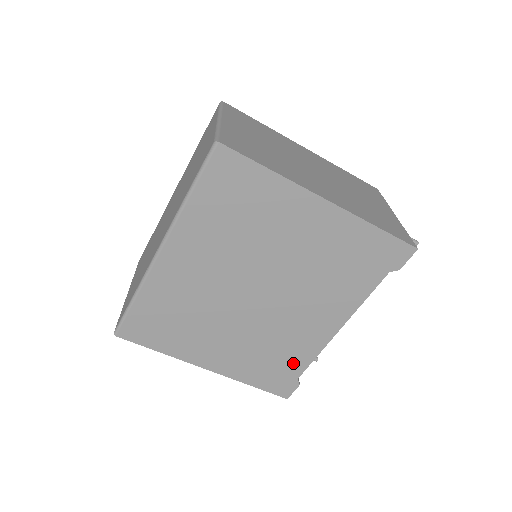
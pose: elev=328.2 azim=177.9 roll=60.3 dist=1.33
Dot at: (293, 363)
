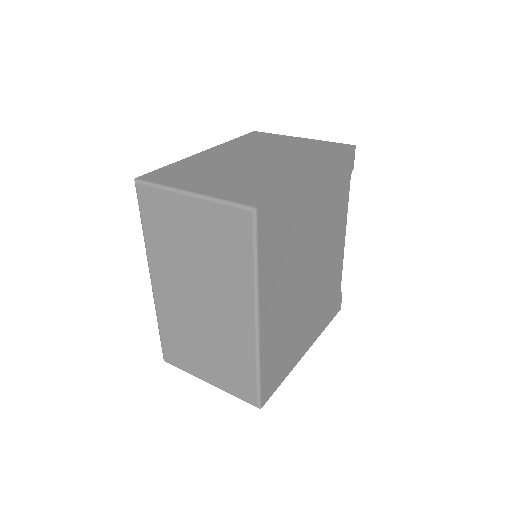
Dot at: (336, 286)
